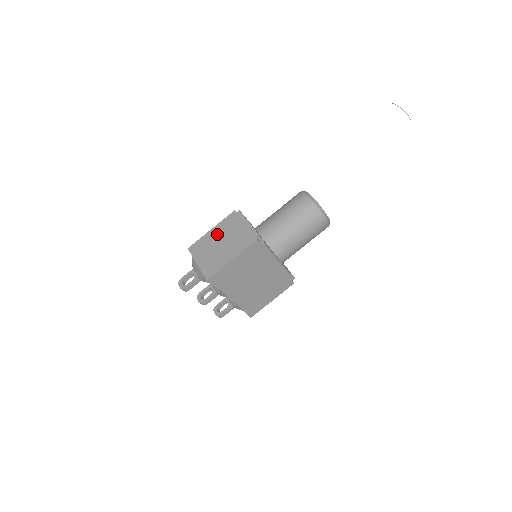
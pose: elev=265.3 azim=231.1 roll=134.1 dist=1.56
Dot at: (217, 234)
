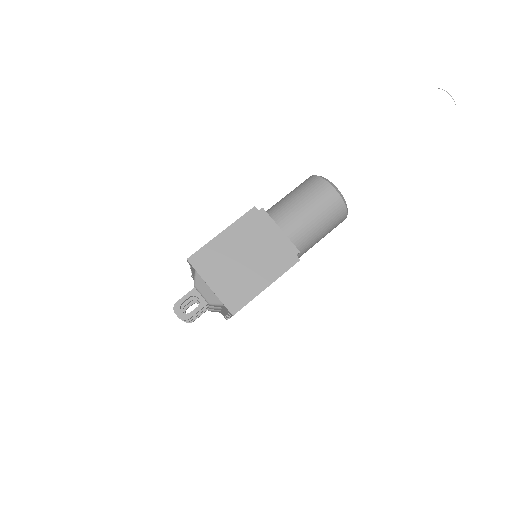
Dot at: (234, 242)
